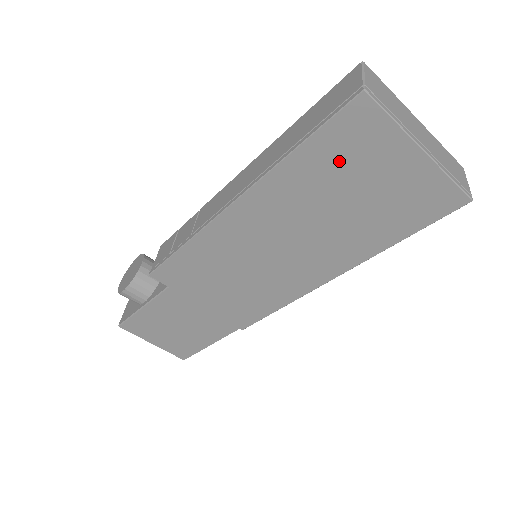
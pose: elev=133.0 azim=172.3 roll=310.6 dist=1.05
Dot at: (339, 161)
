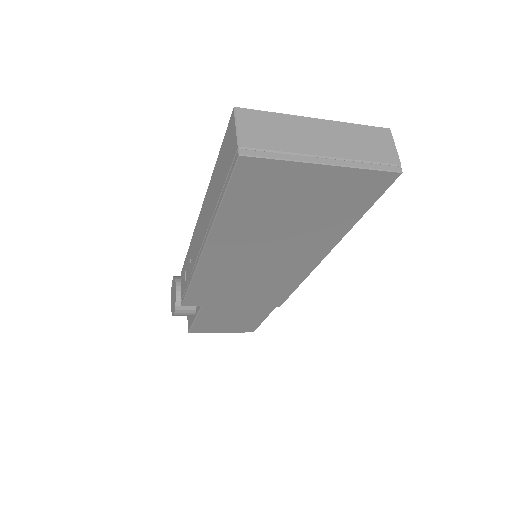
Dot at: (261, 199)
